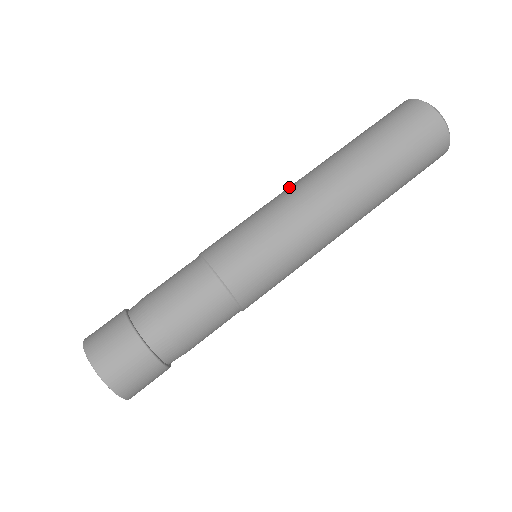
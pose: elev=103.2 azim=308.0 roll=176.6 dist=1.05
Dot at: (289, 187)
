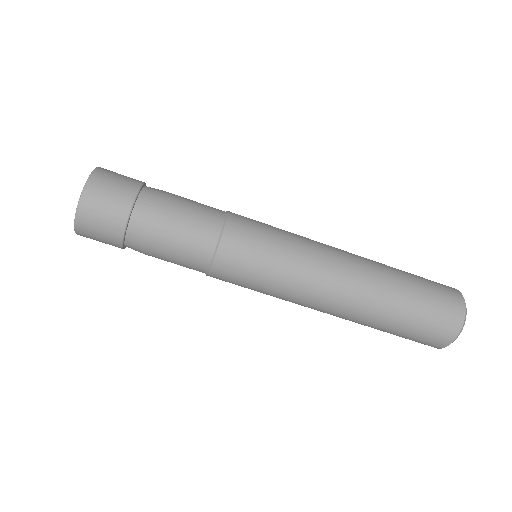
Dot at: (328, 266)
